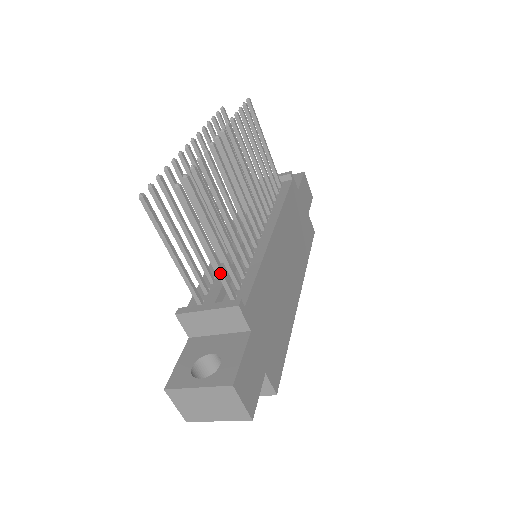
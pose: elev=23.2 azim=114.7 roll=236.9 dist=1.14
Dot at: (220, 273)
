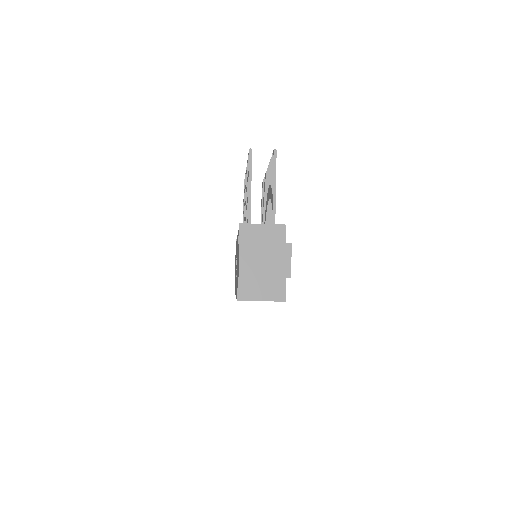
Dot at: (274, 210)
